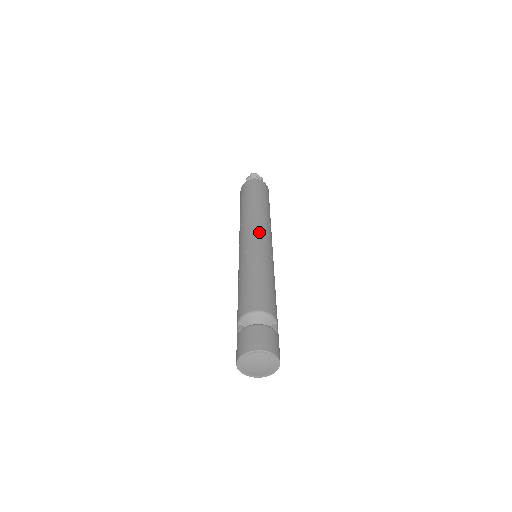
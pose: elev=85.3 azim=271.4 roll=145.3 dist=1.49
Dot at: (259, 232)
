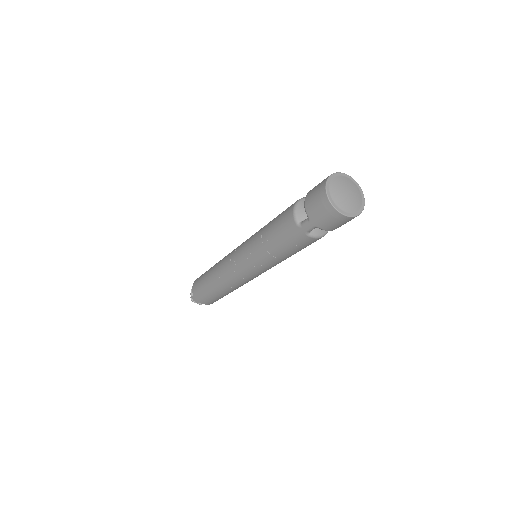
Dot at: occluded
